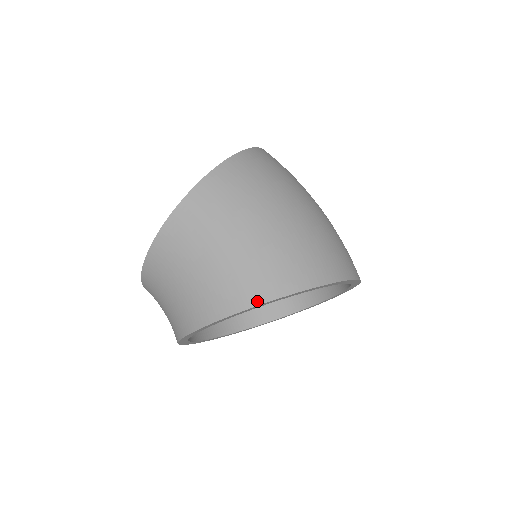
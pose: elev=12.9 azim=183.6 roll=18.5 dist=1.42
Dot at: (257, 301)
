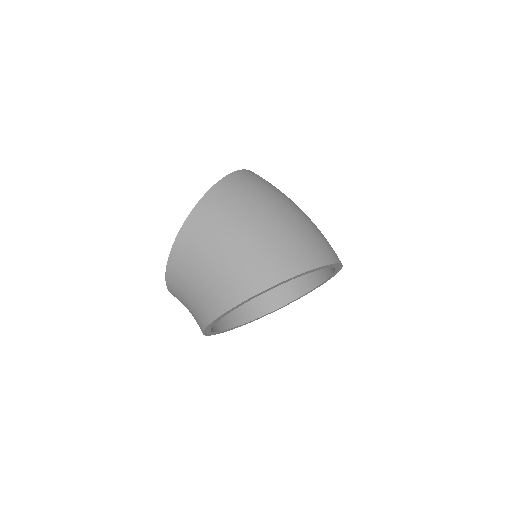
Dot at: (246, 296)
